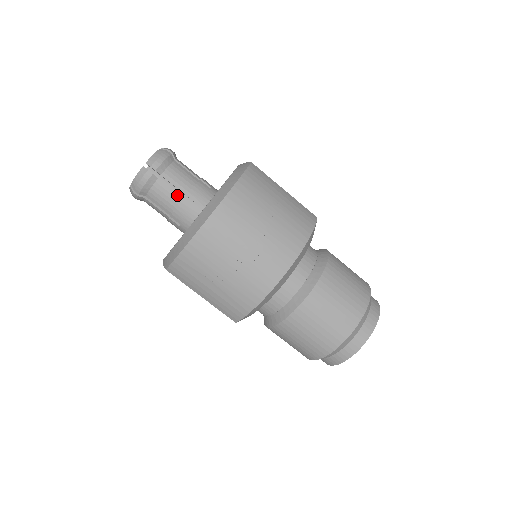
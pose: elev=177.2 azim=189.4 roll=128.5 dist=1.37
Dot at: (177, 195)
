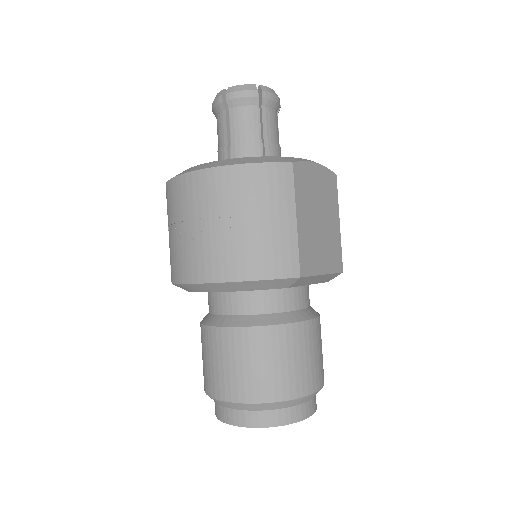
Dot at: (226, 138)
